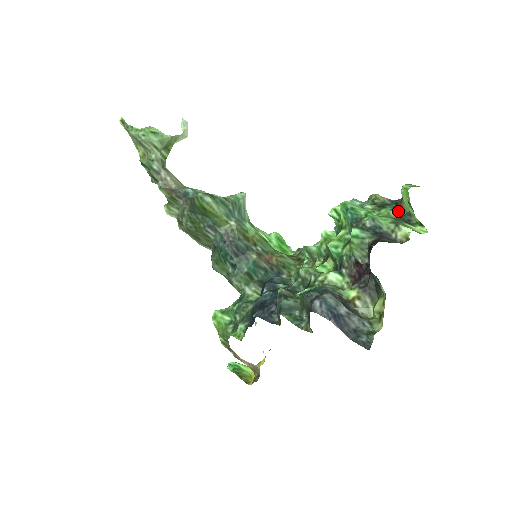
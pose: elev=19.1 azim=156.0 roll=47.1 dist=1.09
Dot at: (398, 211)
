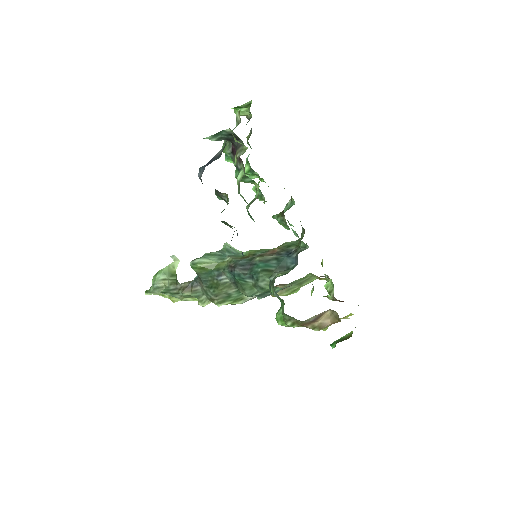
Dot at: occluded
